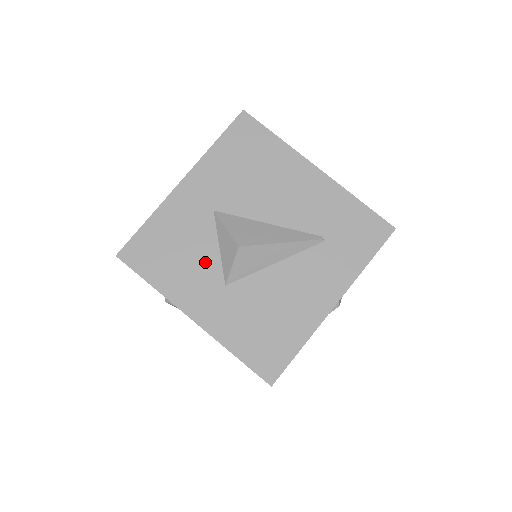
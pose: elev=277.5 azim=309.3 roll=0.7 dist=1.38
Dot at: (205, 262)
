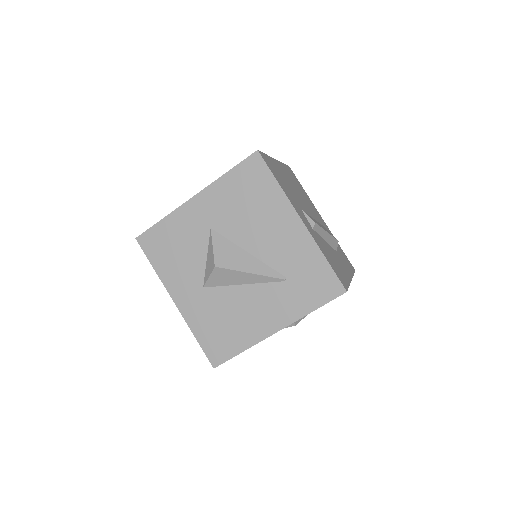
Dot at: (194, 265)
